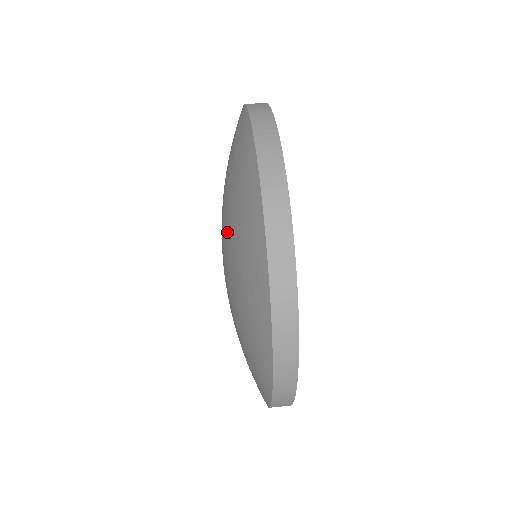
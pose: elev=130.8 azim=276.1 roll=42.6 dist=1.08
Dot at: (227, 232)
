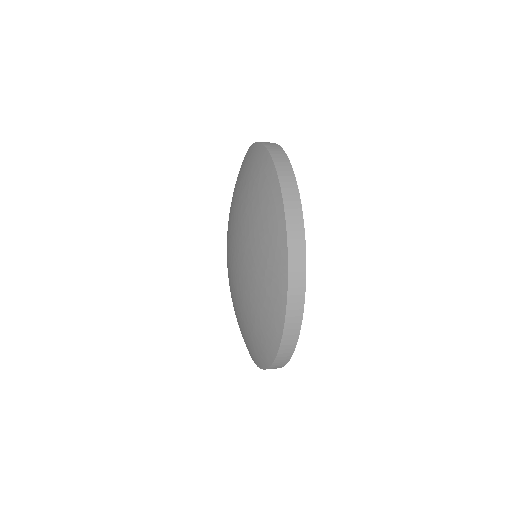
Dot at: (237, 207)
